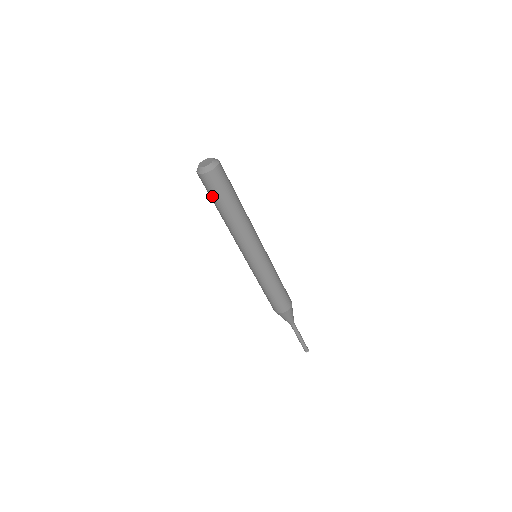
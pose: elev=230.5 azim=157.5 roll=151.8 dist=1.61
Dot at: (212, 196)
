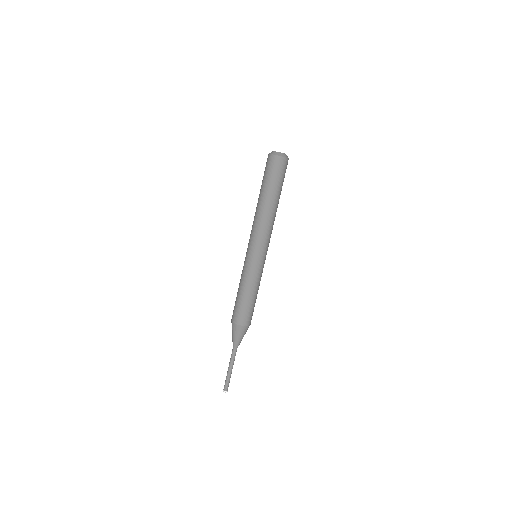
Dot at: (271, 178)
